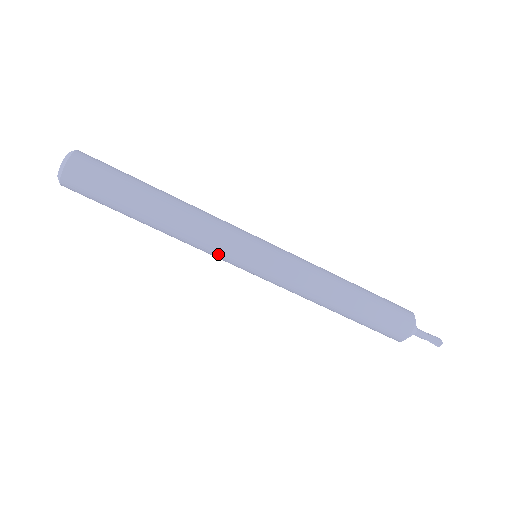
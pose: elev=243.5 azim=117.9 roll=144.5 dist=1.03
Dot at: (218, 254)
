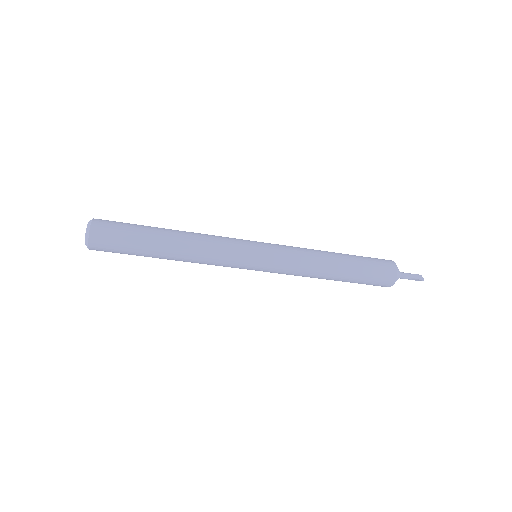
Dot at: (224, 266)
